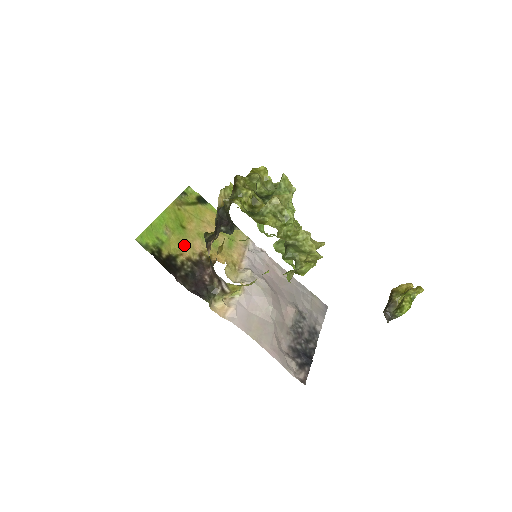
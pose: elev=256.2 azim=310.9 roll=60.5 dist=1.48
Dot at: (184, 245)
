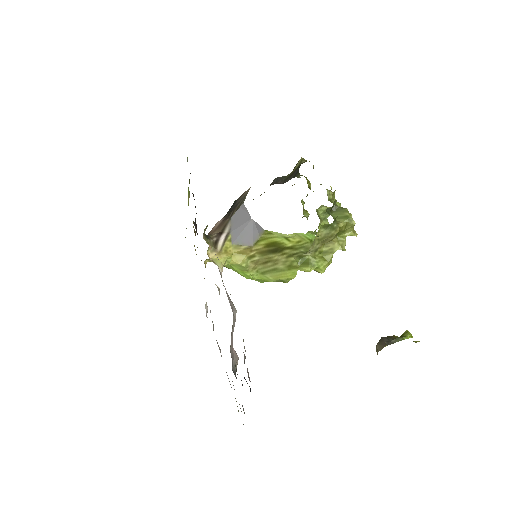
Dot at: occluded
